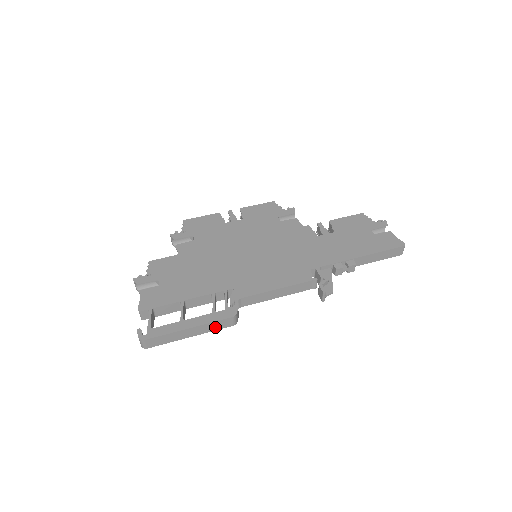
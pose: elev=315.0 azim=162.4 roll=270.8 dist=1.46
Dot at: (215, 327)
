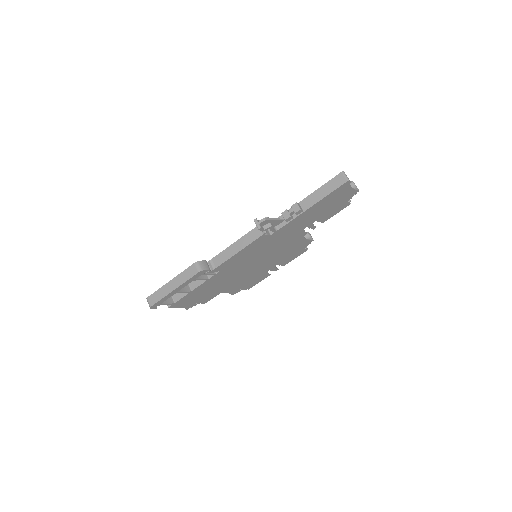
Dot at: (187, 277)
